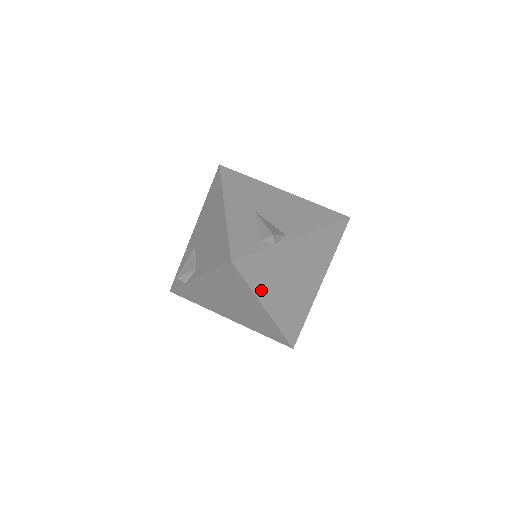
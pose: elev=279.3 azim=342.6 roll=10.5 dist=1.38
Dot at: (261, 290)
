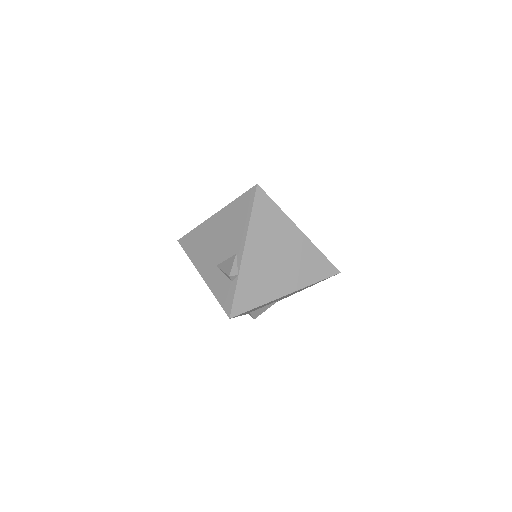
Dot at: occluded
